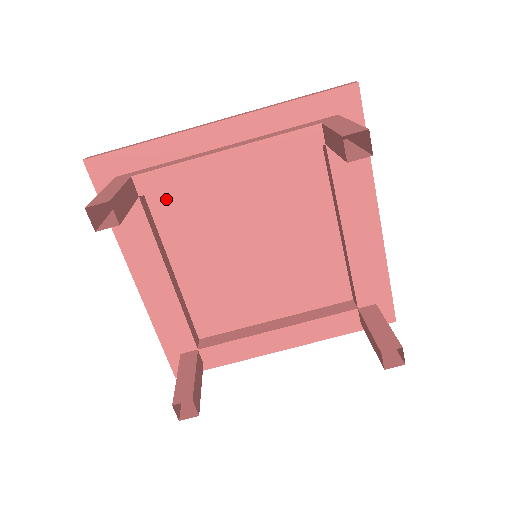
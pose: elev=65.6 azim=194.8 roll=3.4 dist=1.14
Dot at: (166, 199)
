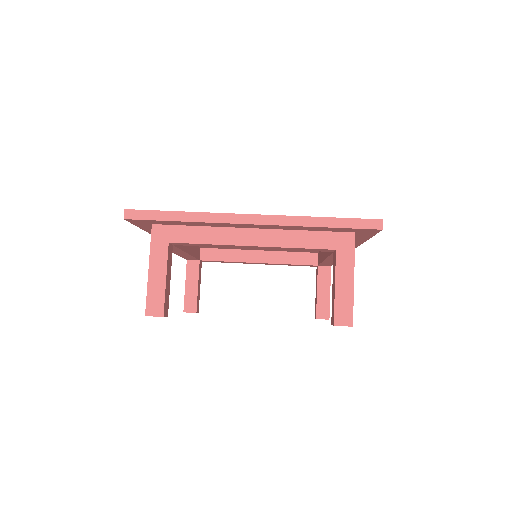
Dot at: occluded
